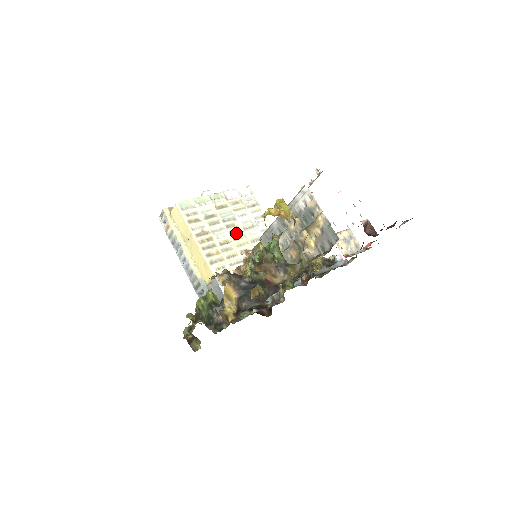
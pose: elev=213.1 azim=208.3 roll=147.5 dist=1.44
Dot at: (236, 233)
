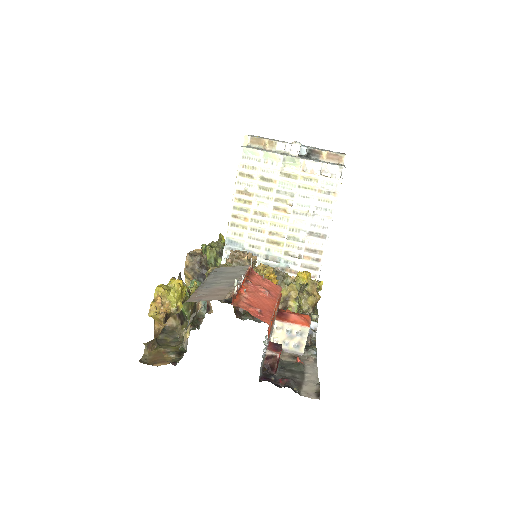
Dot at: (281, 211)
